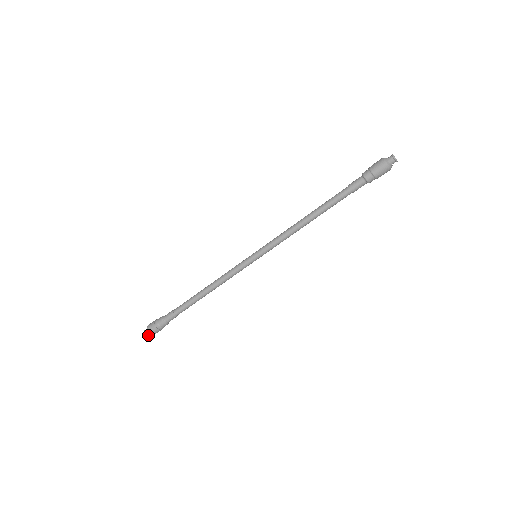
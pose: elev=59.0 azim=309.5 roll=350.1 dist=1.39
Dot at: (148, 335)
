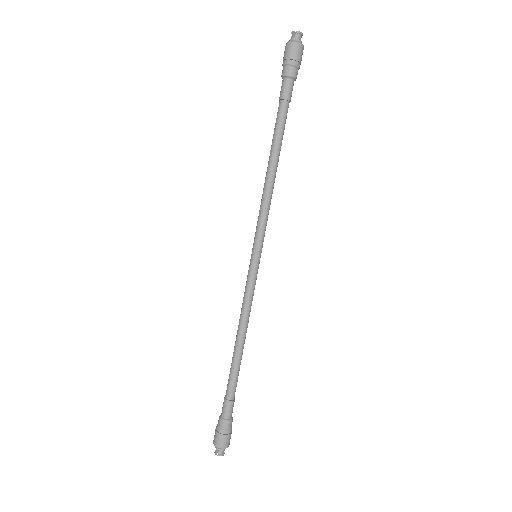
Dot at: (222, 453)
